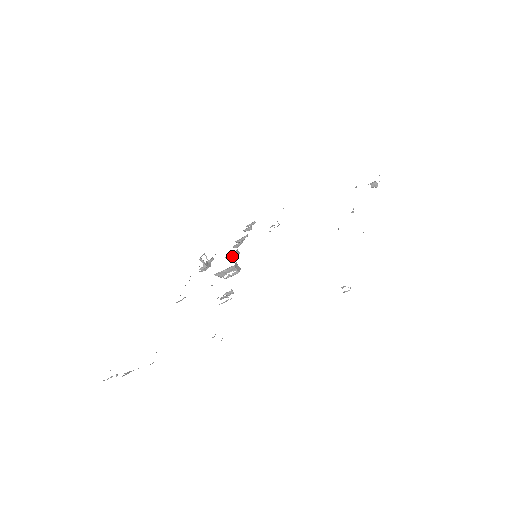
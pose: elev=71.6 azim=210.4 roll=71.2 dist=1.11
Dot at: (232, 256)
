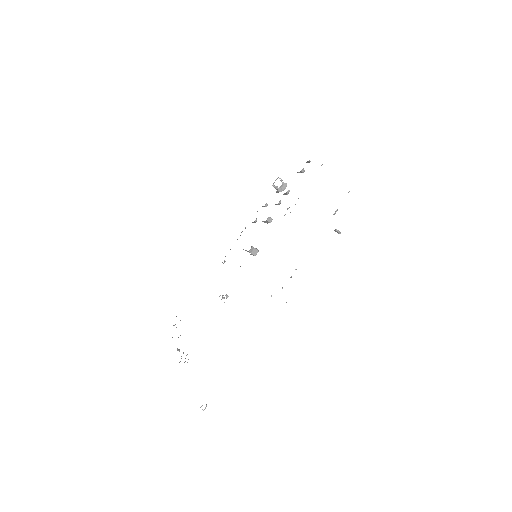
Dot at: (266, 222)
